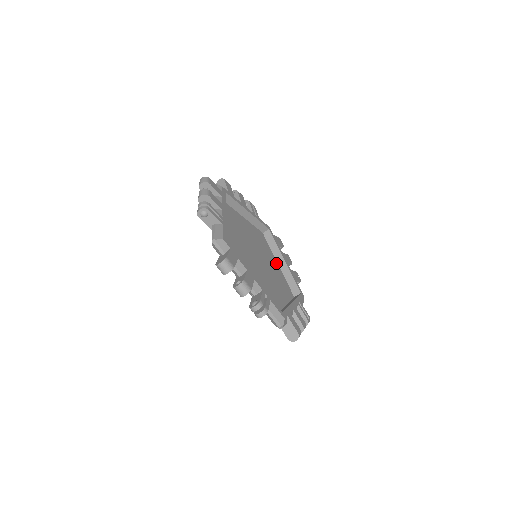
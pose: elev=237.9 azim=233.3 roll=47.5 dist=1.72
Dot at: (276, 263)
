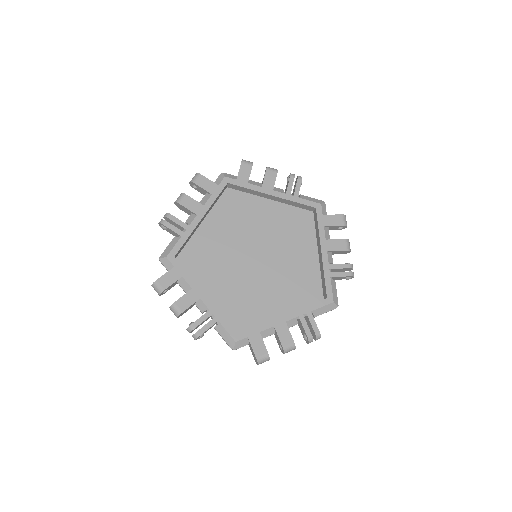
Dot at: (314, 254)
